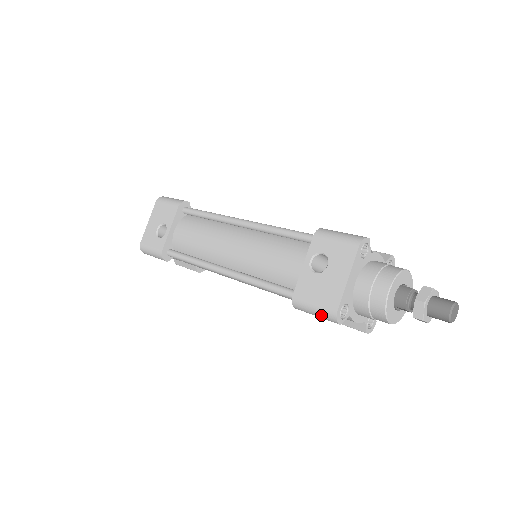
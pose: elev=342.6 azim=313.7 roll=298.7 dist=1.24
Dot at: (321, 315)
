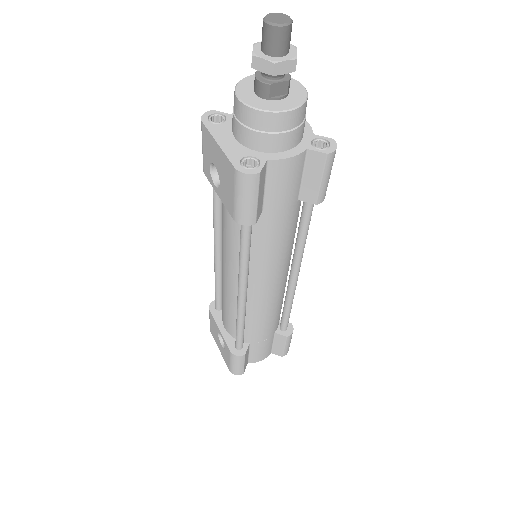
Dot at: (245, 193)
